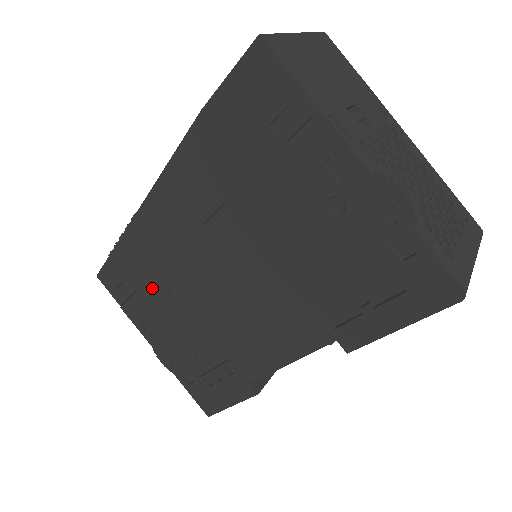
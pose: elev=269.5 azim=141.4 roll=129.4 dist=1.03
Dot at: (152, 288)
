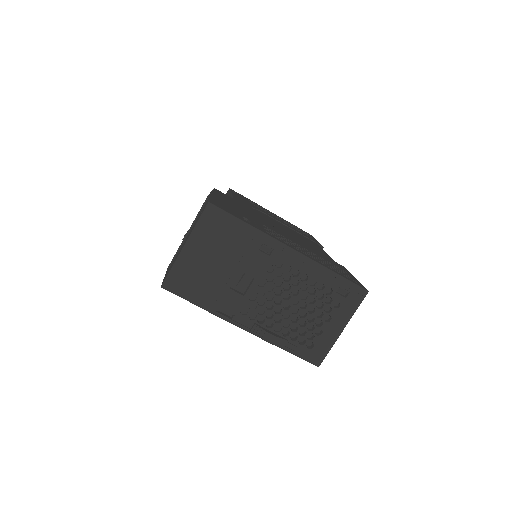
Dot at: occluded
